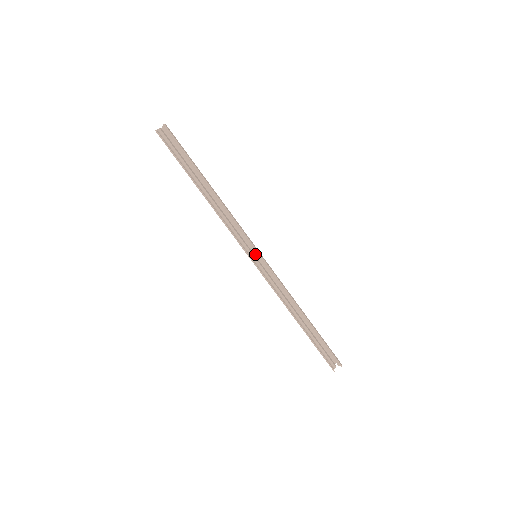
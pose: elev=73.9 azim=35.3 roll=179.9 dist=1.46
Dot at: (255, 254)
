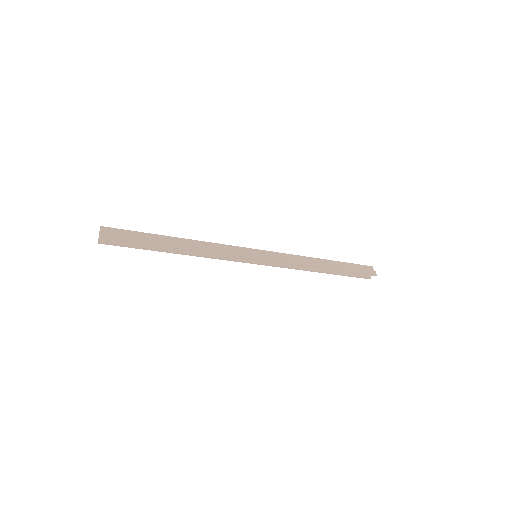
Dot at: (254, 251)
